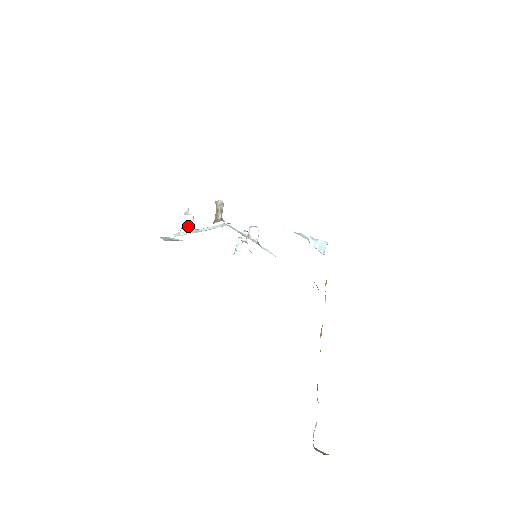
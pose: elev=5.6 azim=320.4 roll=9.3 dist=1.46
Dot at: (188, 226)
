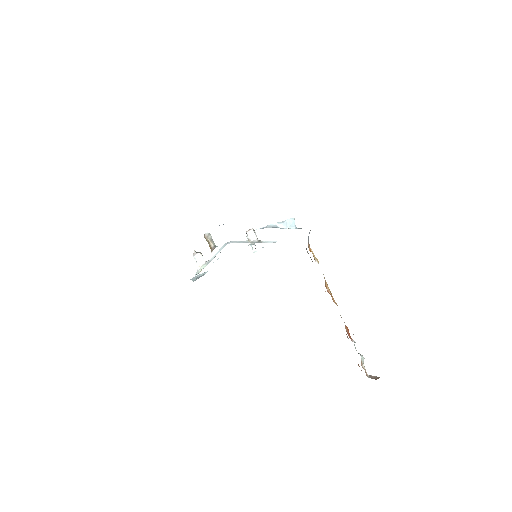
Dot at: (201, 262)
